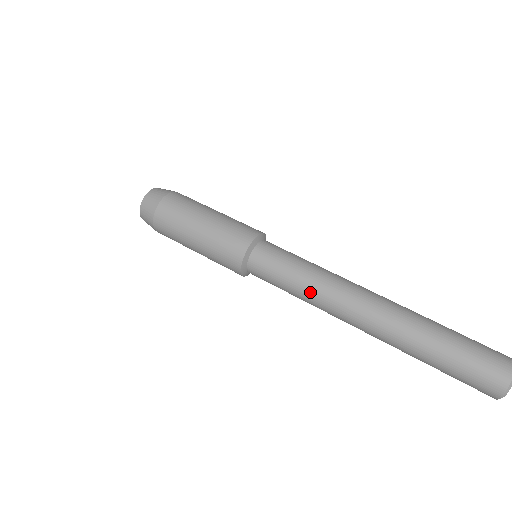
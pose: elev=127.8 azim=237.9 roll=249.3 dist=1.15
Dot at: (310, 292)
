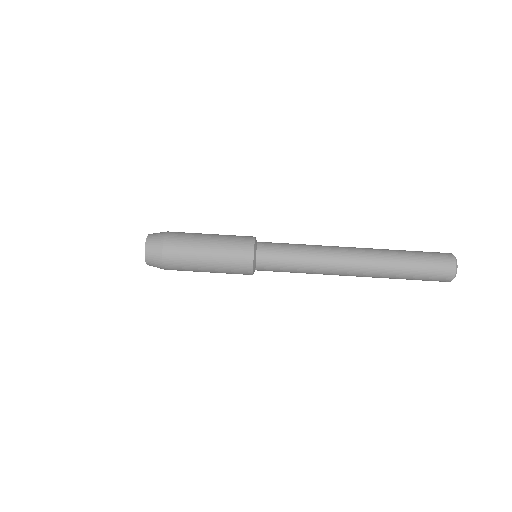
Dot at: (312, 258)
